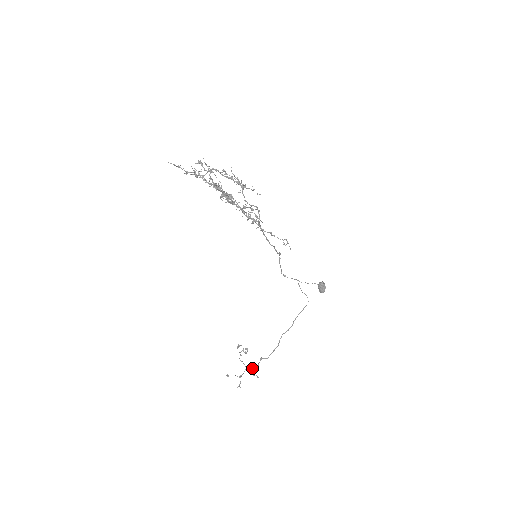
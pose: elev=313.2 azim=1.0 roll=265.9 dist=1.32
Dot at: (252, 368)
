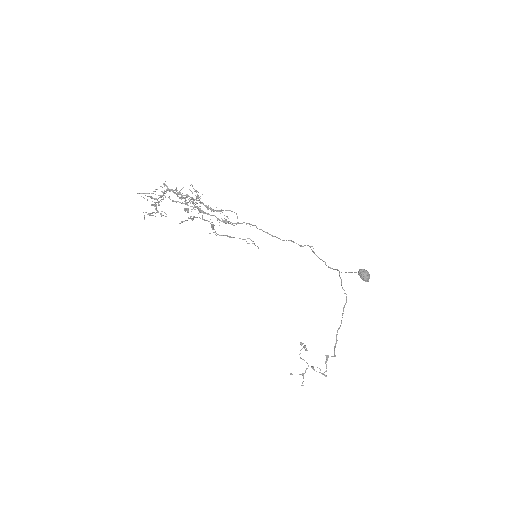
Dot at: occluded
